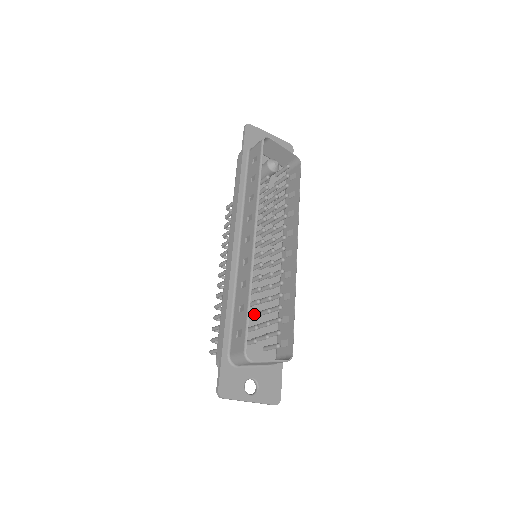
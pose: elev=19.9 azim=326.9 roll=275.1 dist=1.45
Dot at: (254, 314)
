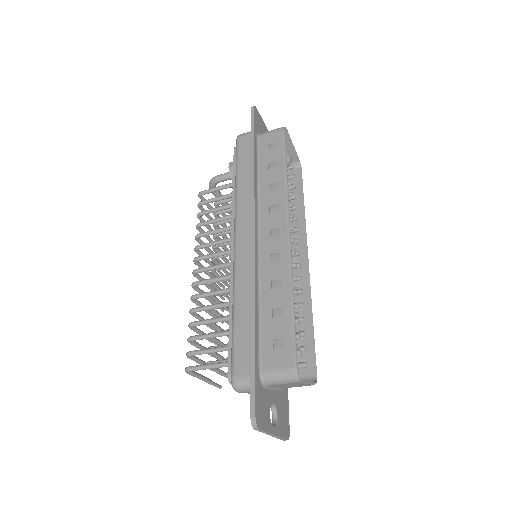
Dot at: occluded
